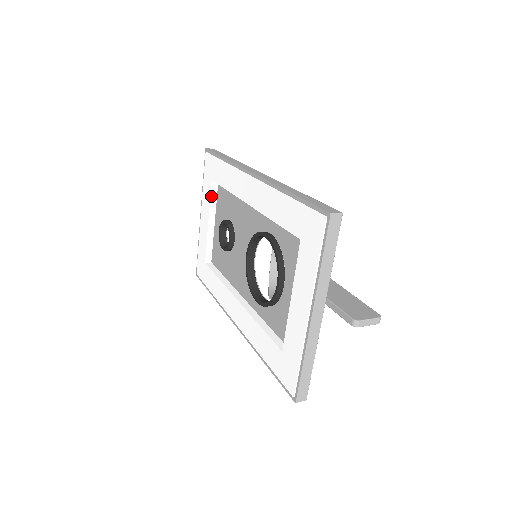
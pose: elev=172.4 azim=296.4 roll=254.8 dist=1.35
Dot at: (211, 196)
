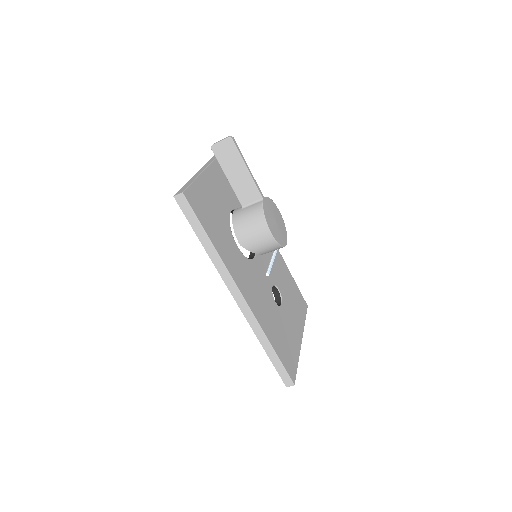
Dot at: occluded
